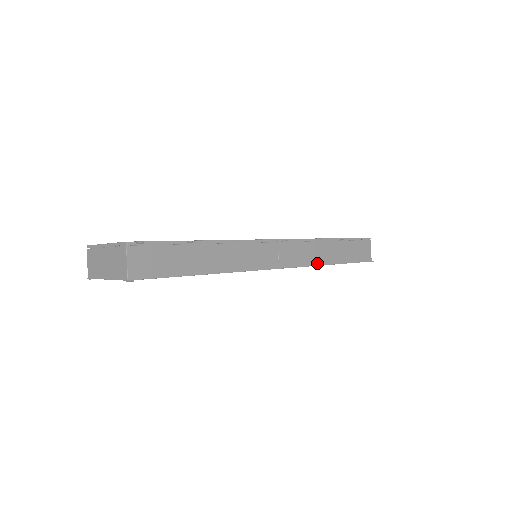
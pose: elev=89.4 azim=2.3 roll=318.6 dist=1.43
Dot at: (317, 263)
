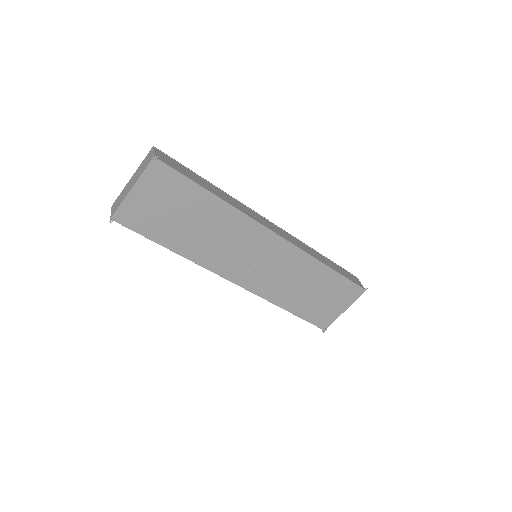
Dot at: (311, 255)
